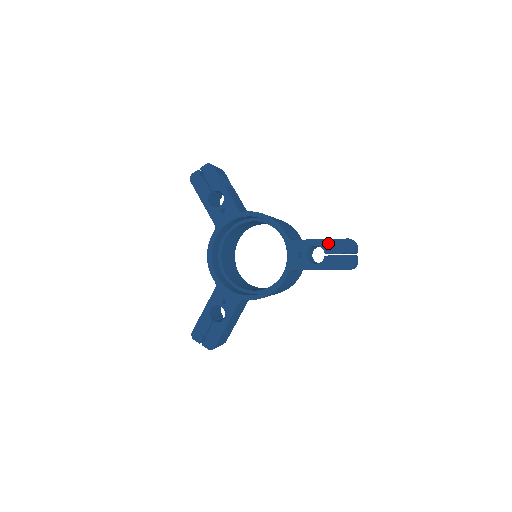
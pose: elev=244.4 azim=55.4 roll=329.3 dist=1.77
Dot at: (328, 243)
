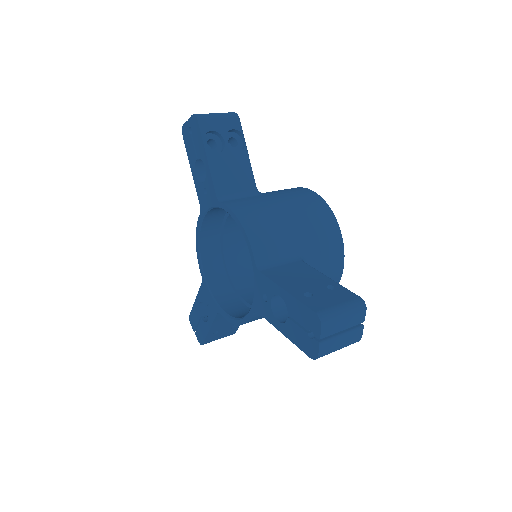
Dot at: (292, 302)
